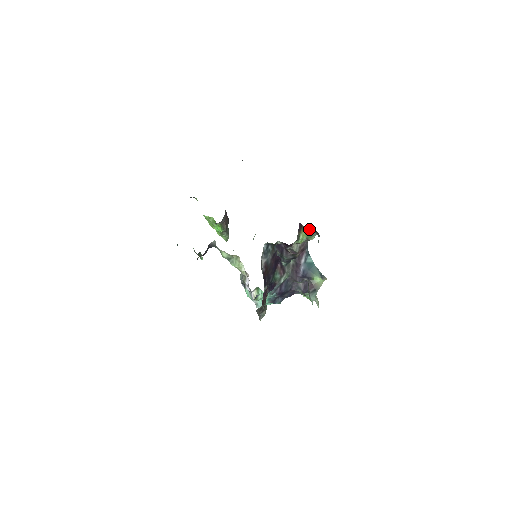
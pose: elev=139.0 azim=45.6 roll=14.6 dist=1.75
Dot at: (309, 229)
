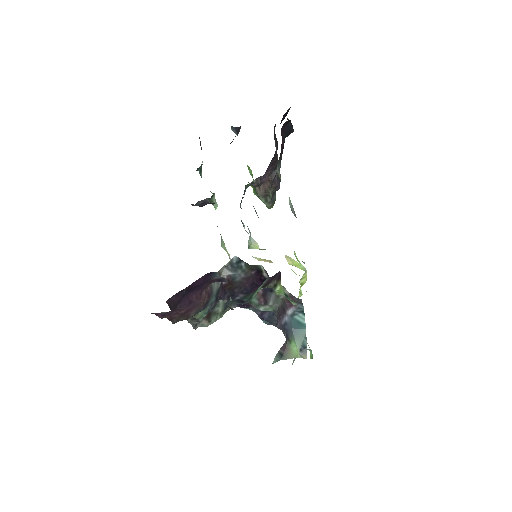
Dot at: occluded
